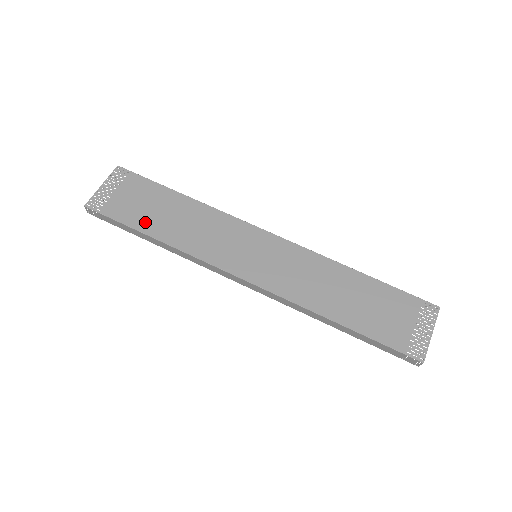
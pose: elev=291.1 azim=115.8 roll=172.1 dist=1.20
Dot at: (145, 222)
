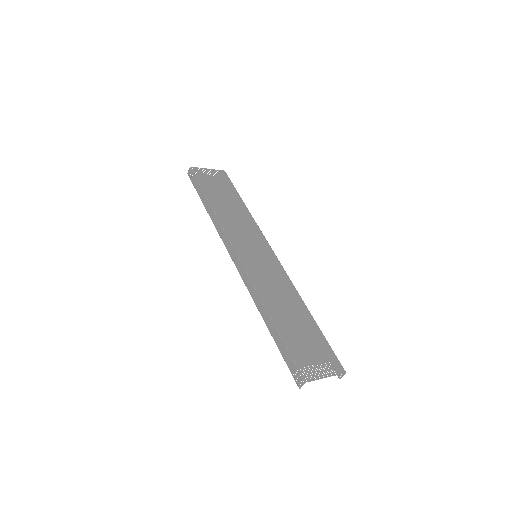
Dot at: (213, 195)
